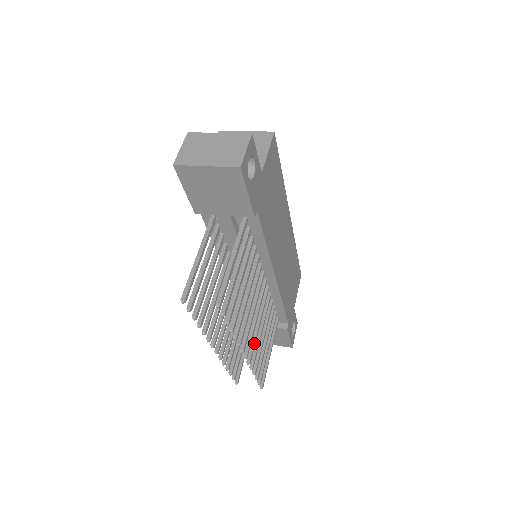
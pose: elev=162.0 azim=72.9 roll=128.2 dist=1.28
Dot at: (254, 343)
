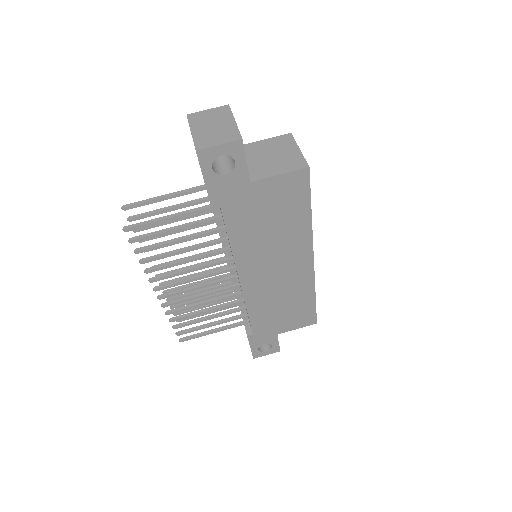
Dot at: (181, 300)
